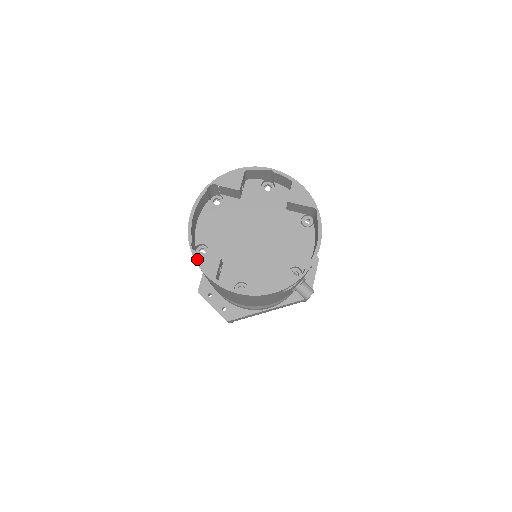
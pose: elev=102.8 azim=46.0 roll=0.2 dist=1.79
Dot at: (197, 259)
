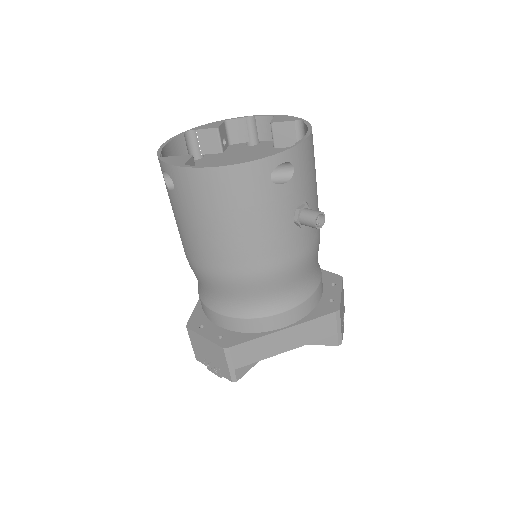
Dot at: (164, 160)
